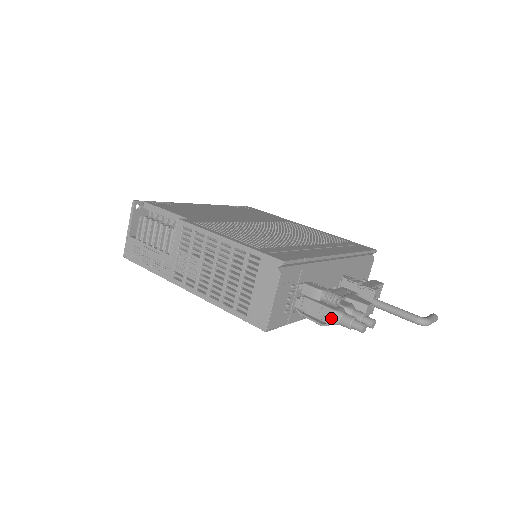
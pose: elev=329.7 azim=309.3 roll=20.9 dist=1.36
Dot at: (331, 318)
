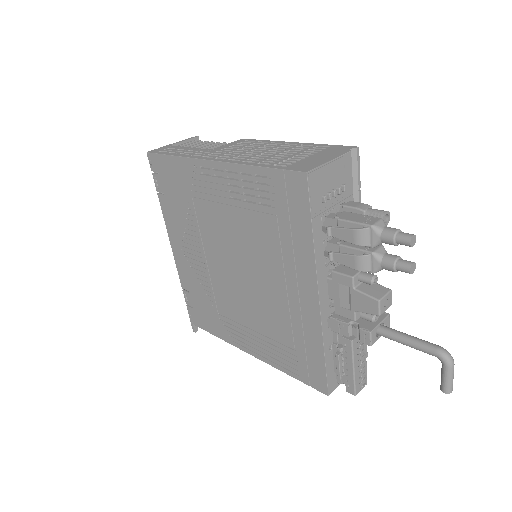
Dot at: (375, 221)
